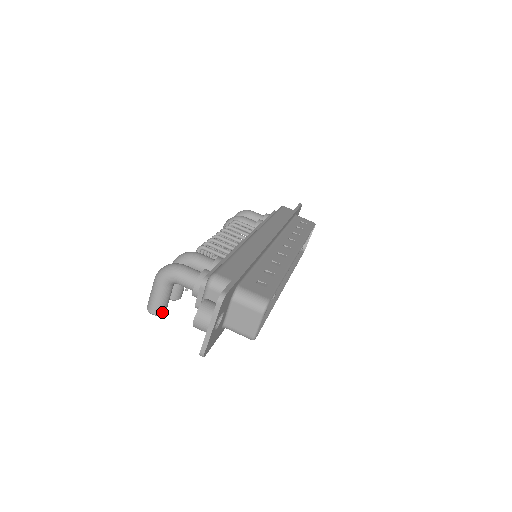
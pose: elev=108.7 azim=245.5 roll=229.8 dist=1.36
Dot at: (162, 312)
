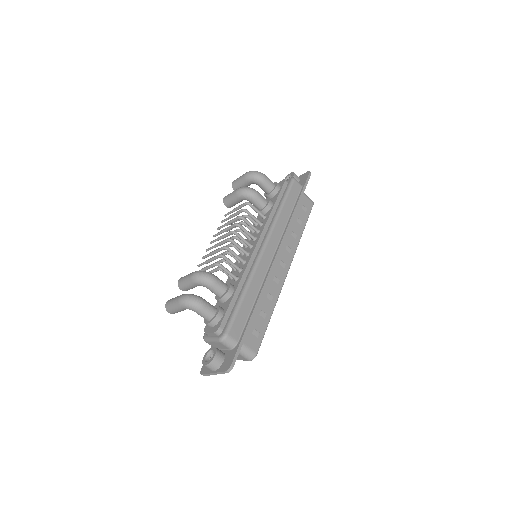
Dot at: occluded
